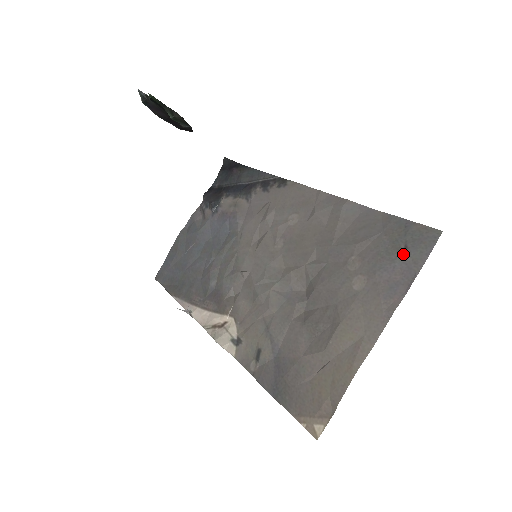
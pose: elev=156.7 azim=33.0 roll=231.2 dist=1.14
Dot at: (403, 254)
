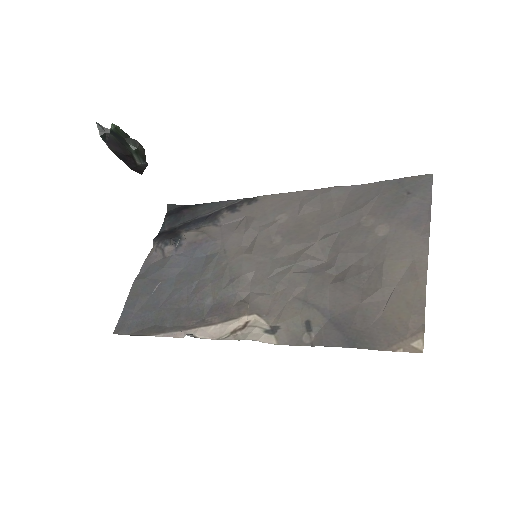
Dot at: (409, 198)
